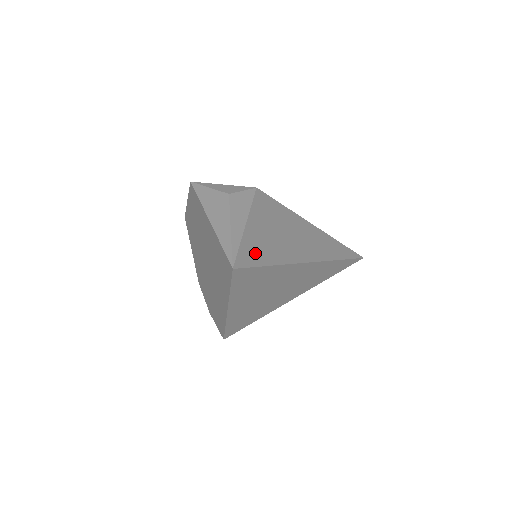
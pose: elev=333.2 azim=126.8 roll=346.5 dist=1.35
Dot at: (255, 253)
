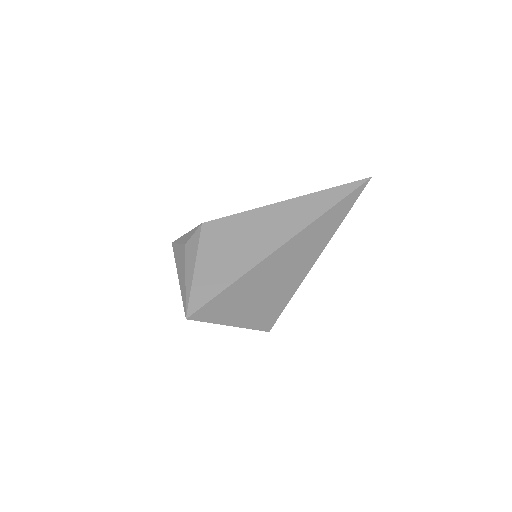
Dot at: (208, 288)
